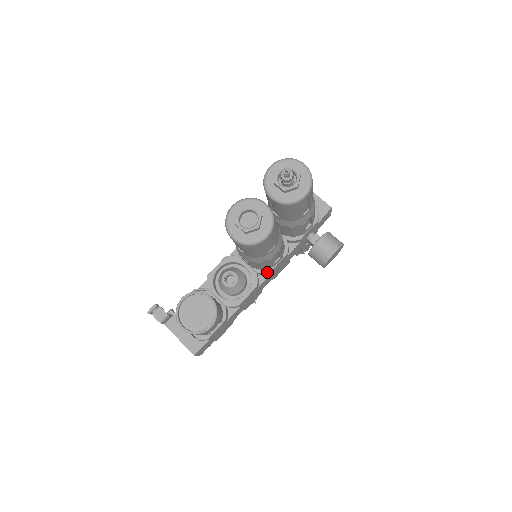
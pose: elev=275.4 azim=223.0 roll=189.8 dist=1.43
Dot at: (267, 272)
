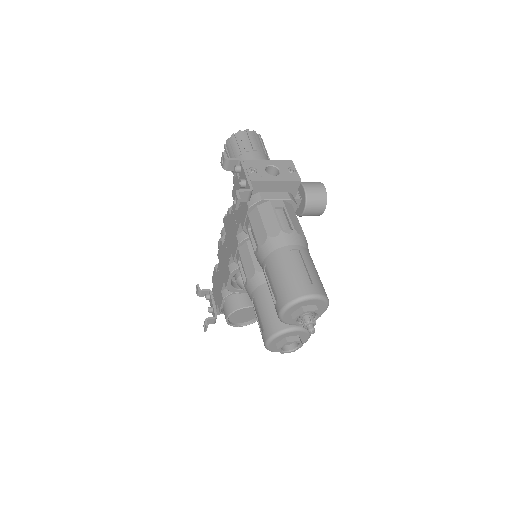
Dot at: occluded
